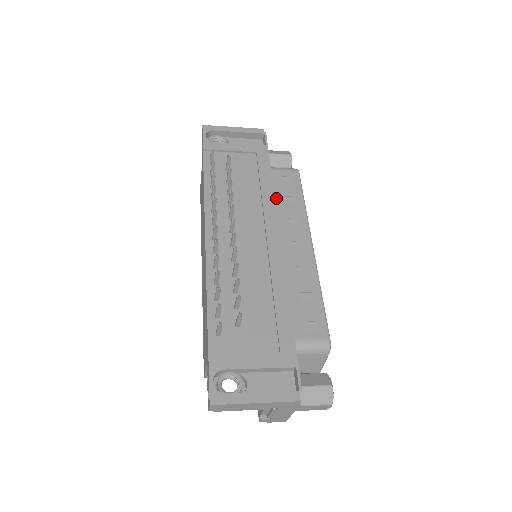
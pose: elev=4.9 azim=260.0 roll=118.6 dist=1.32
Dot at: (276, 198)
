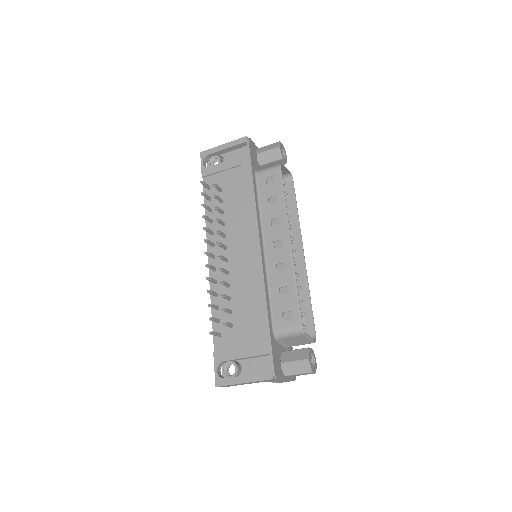
Dot at: (261, 203)
